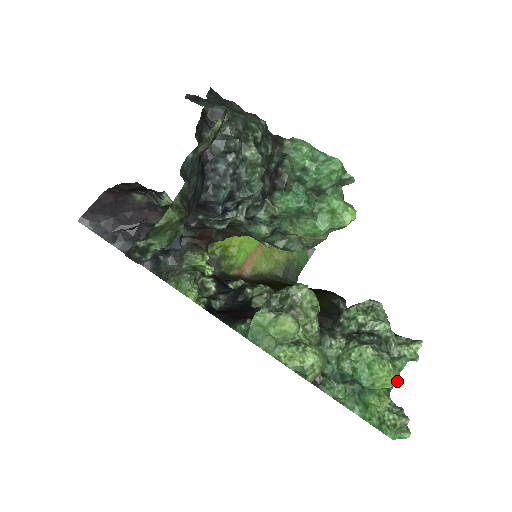
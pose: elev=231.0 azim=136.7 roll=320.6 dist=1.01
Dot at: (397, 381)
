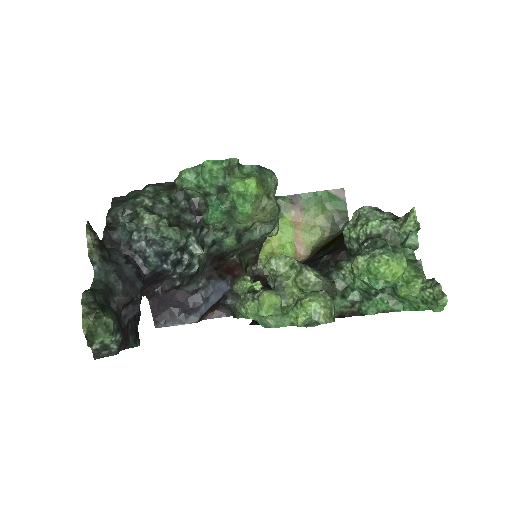
Dot at: (406, 262)
